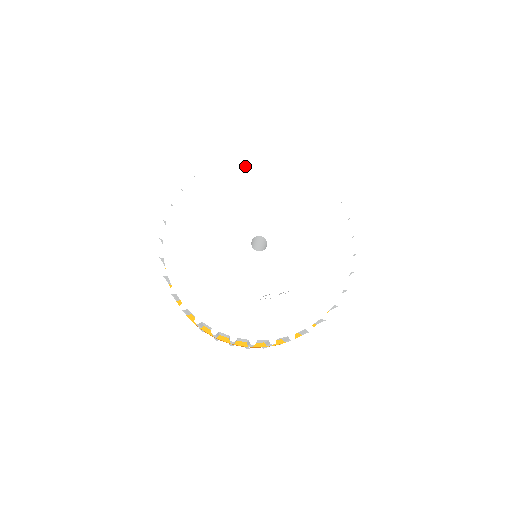
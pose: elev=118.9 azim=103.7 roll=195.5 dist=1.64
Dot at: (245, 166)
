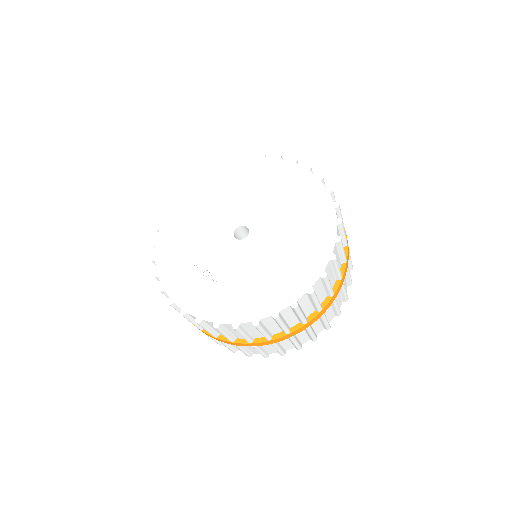
Dot at: (297, 174)
